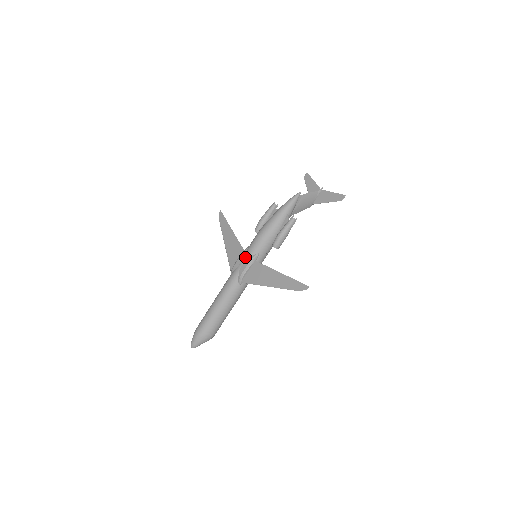
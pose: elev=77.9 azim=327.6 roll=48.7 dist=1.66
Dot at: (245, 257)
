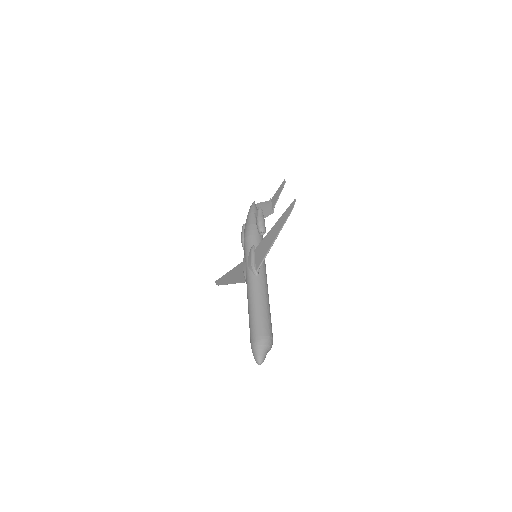
Dot at: (246, 257)
